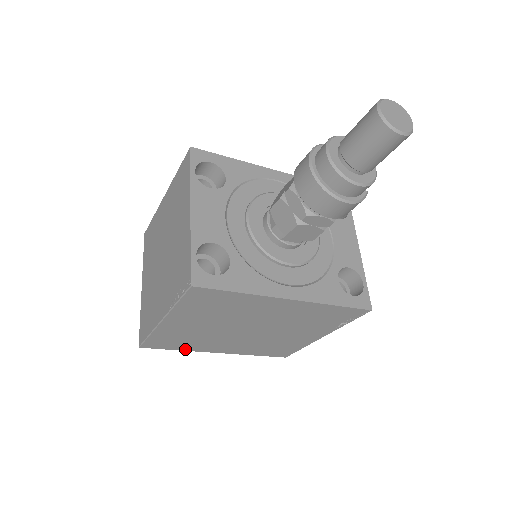
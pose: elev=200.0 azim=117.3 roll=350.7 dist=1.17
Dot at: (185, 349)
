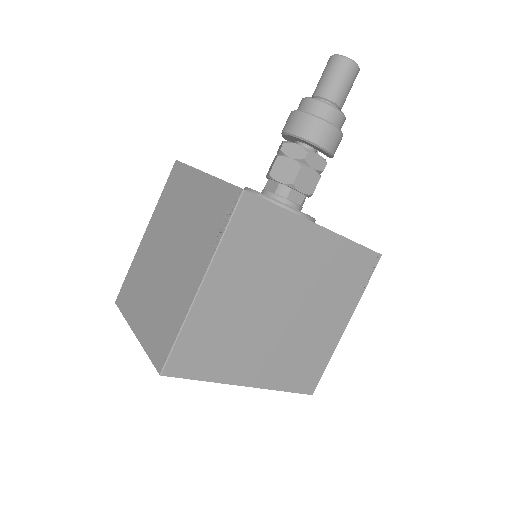
Dot at: (212, 377)
